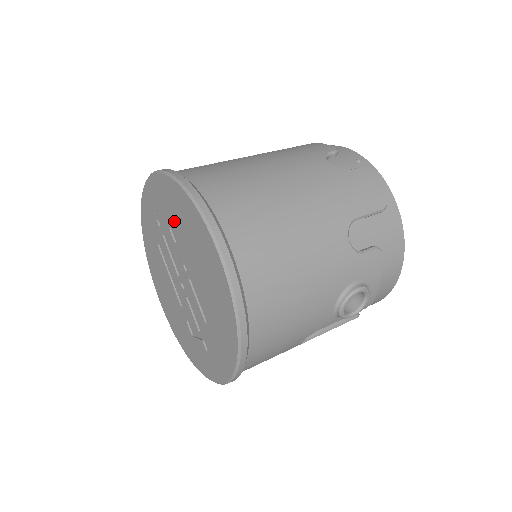
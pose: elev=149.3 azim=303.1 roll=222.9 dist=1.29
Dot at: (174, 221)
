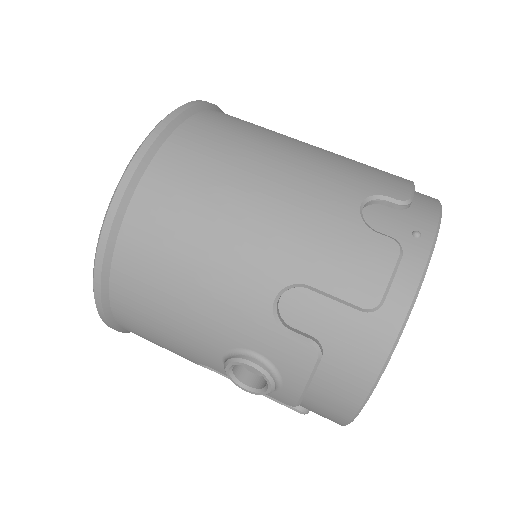
Dot at: occluded
